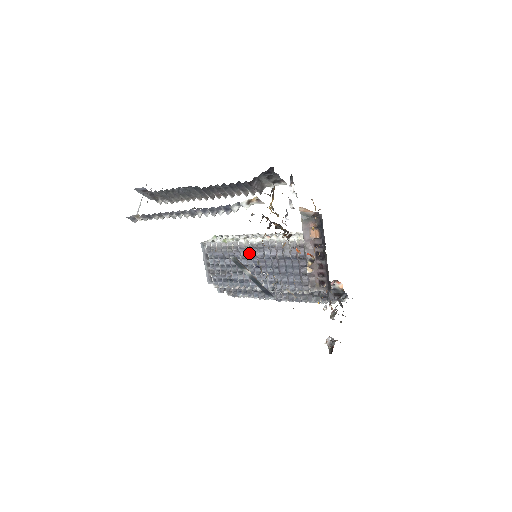
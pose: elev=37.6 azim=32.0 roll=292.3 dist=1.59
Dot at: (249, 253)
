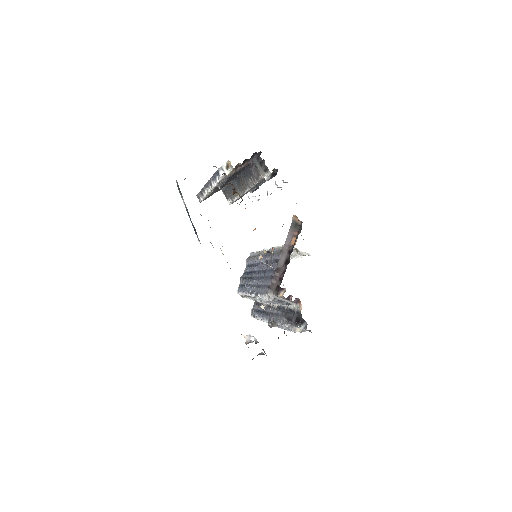
Dot at: occluded
